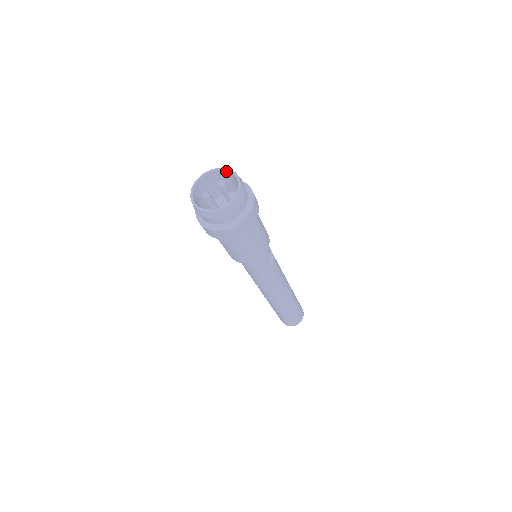
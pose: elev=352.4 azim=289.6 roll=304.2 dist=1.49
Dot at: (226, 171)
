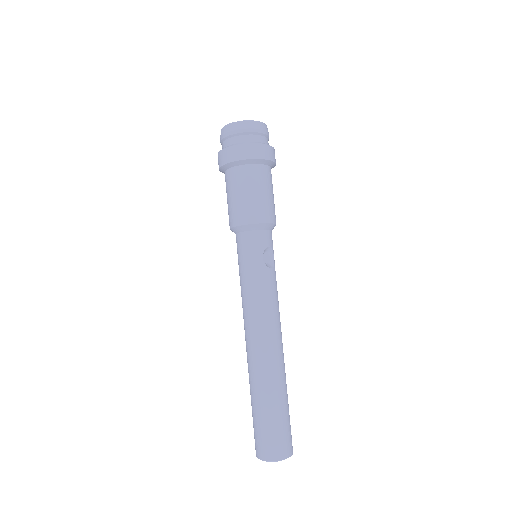
Dot at: occluded
